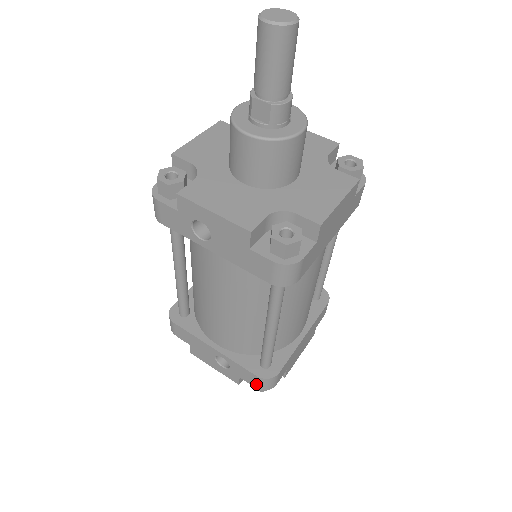
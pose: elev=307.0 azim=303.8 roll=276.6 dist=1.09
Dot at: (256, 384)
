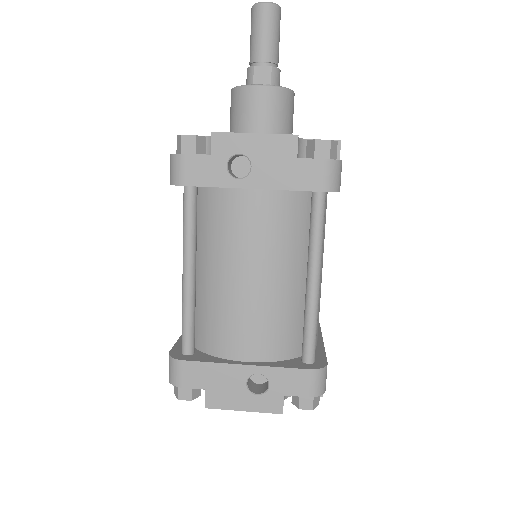
Dot at: (308, 388)
